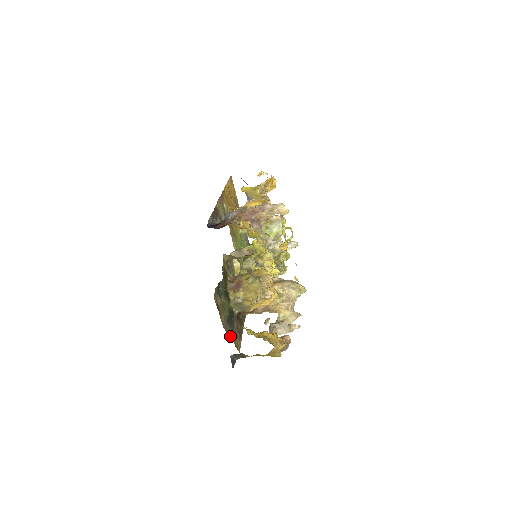
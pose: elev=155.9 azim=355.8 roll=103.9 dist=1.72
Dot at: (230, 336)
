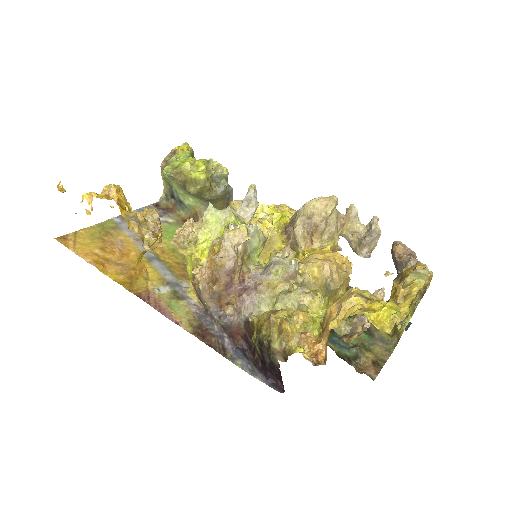
Dot at: occluded
